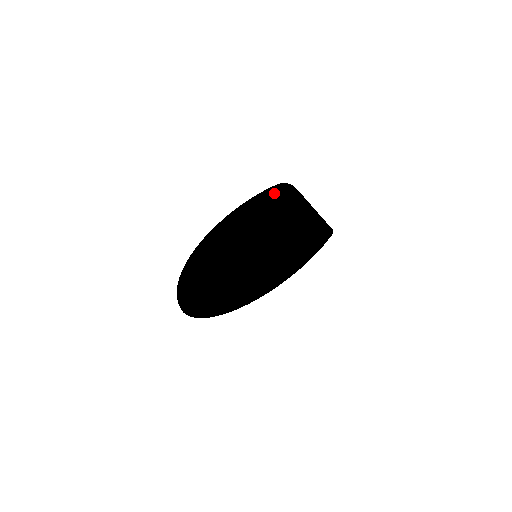
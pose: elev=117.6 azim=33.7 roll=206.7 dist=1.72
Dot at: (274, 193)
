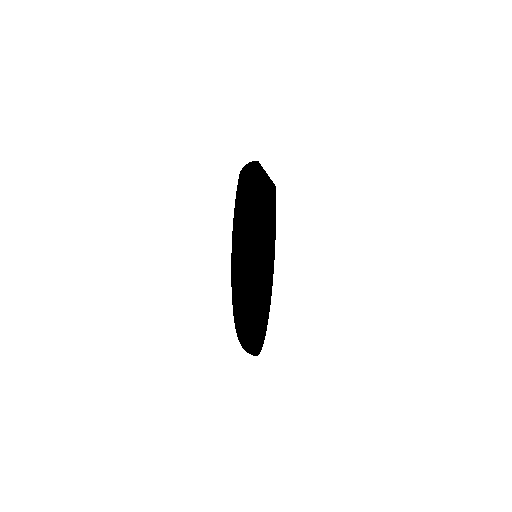
Dot at: (251, 178)
